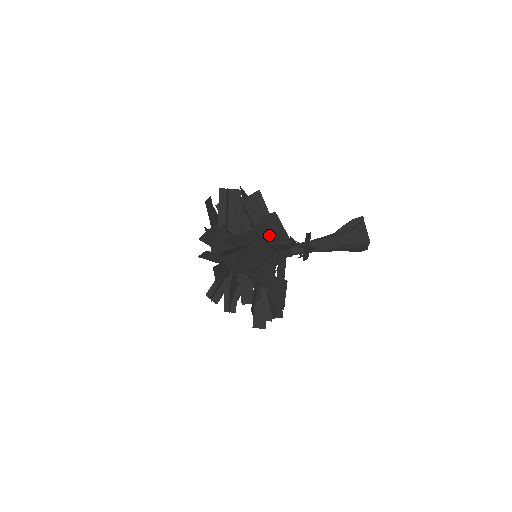
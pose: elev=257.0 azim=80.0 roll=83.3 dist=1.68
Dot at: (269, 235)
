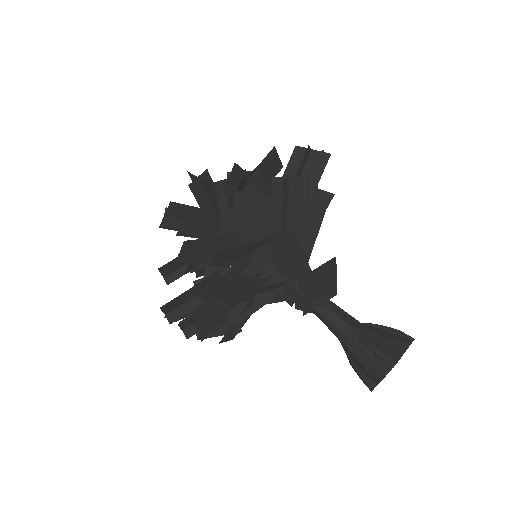
Dot at: (296, 214)
